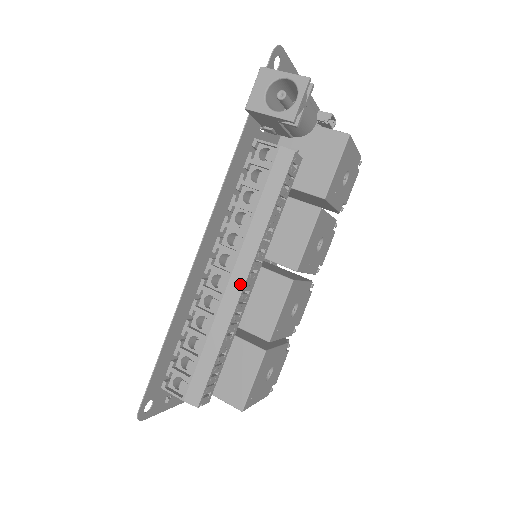
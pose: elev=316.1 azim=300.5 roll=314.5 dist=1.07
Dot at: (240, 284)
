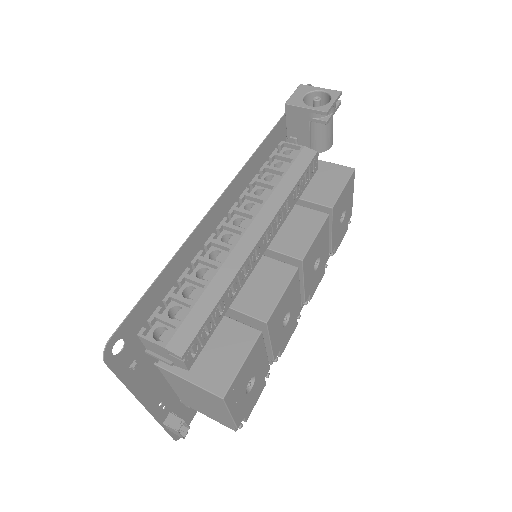
Dot at: (254, 239)
